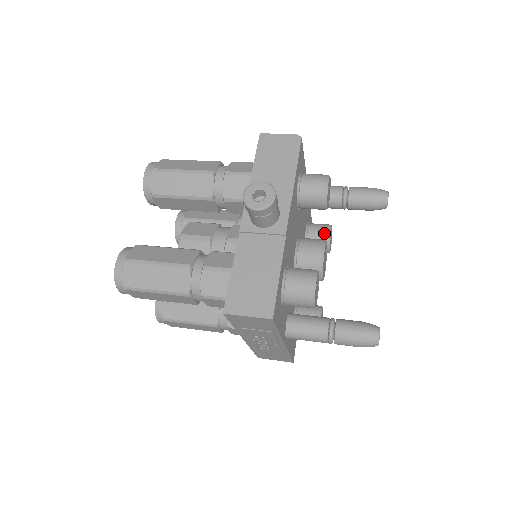
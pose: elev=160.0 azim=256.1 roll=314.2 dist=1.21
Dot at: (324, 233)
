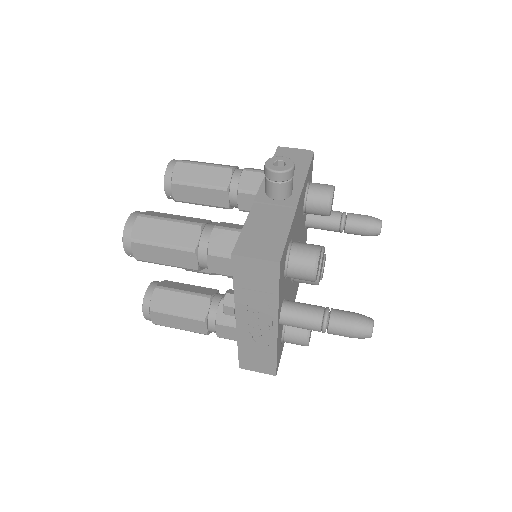
Dot at: occluded
